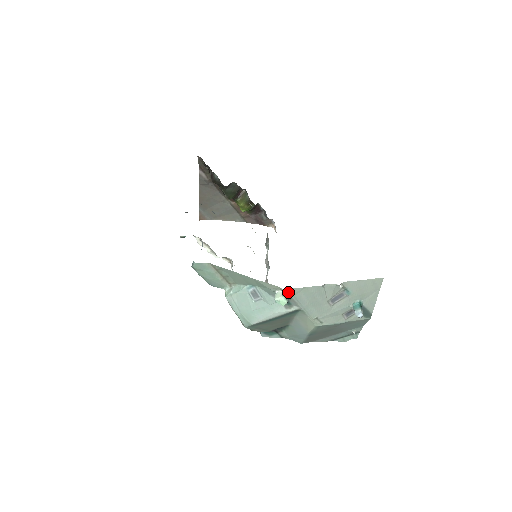
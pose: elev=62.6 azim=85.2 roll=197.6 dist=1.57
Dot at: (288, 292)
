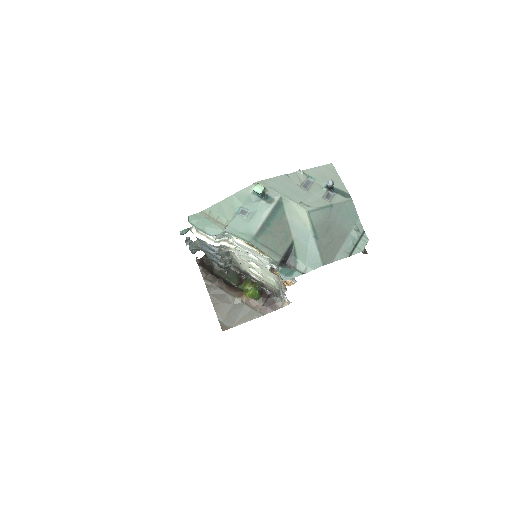
Dot at: (261, 184)
